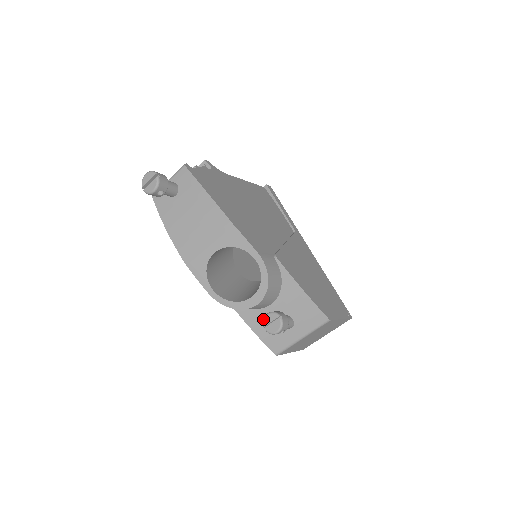
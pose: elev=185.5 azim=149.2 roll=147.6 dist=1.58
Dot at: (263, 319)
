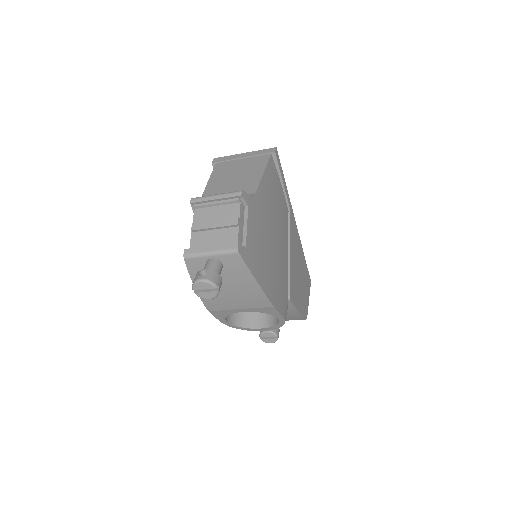
Dot at: (261, 333)
